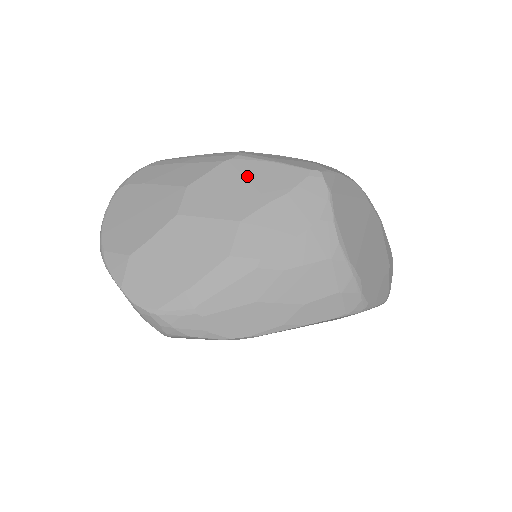
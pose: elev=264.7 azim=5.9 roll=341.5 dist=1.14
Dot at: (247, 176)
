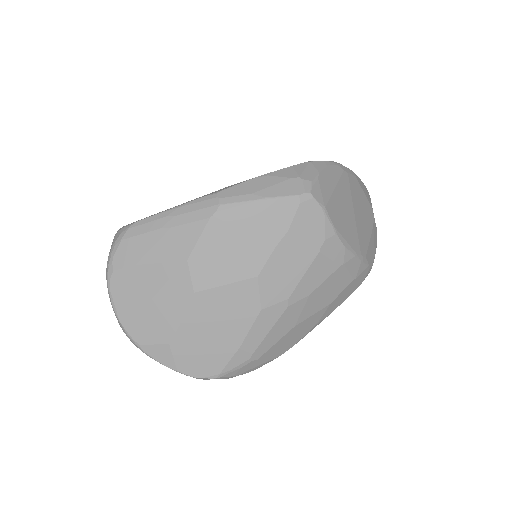
Dot at: (241, 227)
